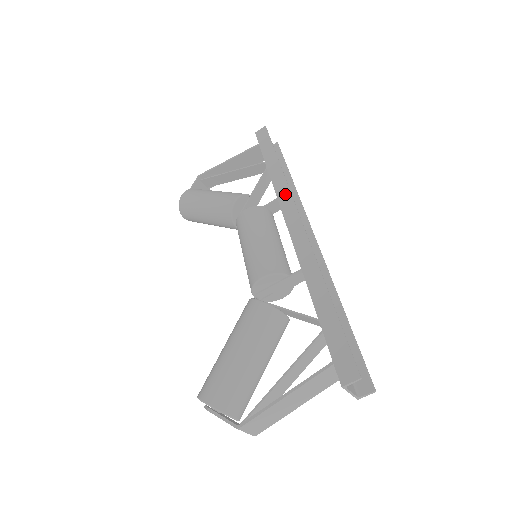
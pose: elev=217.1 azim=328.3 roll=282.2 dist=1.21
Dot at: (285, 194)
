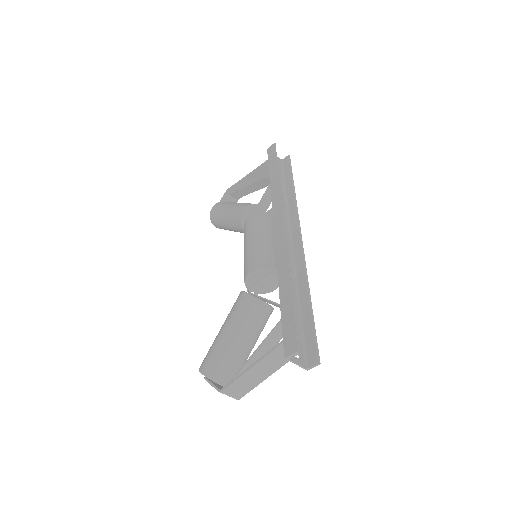
Dot at: (277, 202)
